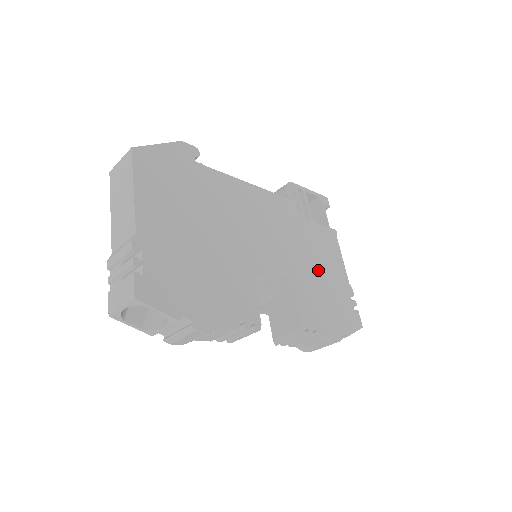
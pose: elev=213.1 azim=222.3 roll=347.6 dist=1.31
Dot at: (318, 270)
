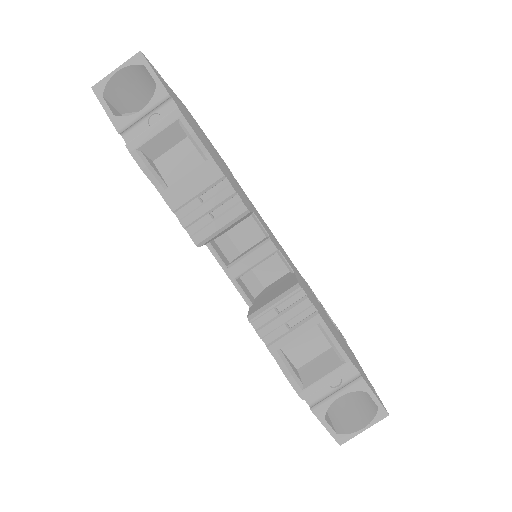
Dot at: (328, 320)
